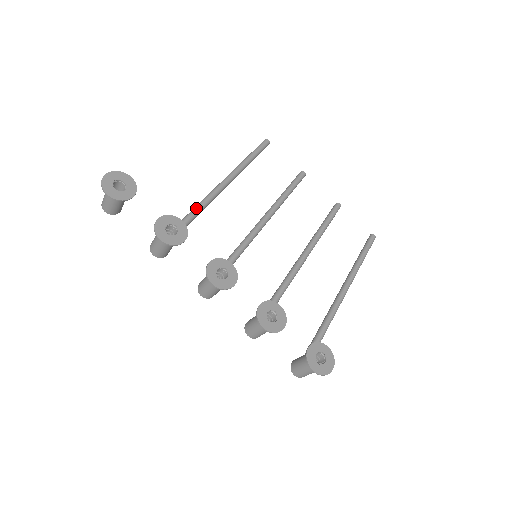
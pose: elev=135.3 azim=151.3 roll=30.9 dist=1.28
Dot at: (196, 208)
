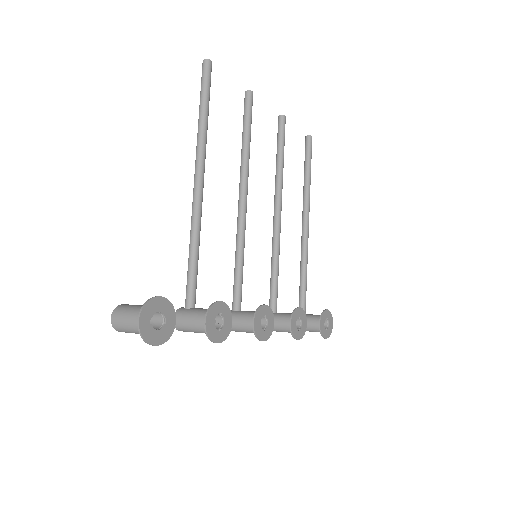
Dot at: (196, 245)
